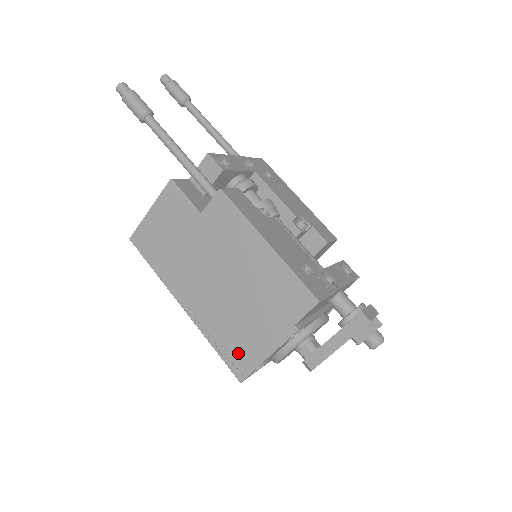
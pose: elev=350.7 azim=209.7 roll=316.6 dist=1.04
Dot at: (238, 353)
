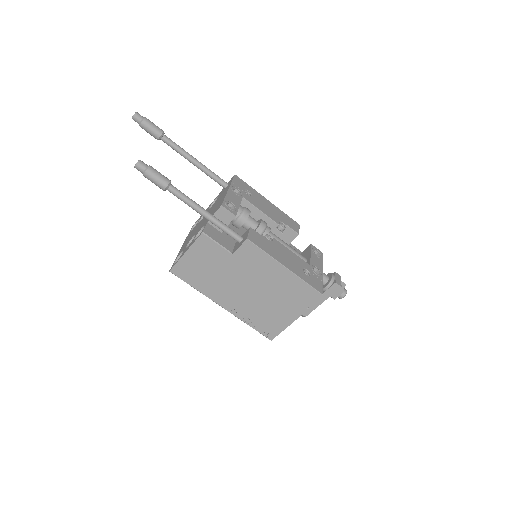
Dot at: (268, 326)
